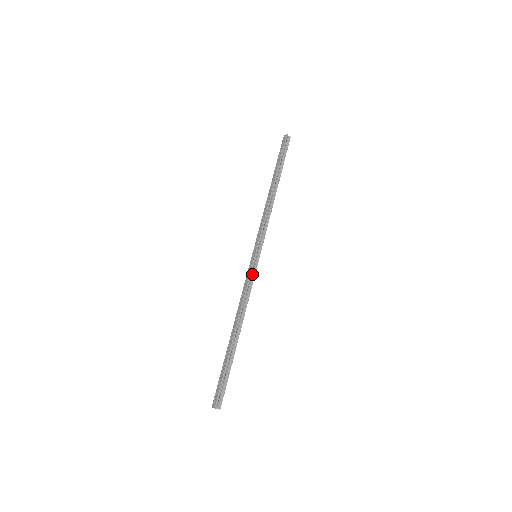
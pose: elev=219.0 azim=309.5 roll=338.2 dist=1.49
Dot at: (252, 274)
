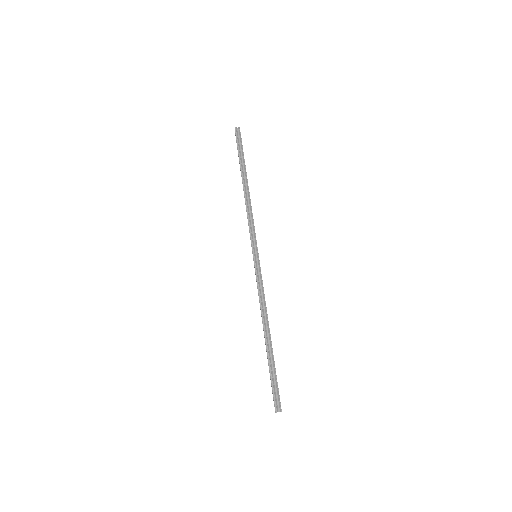
Dot at: (259, 275)
